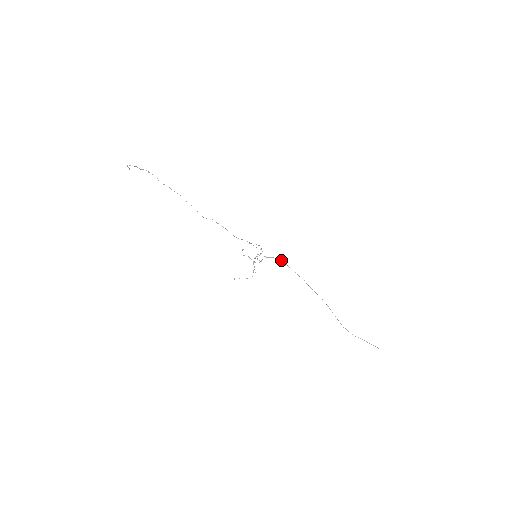
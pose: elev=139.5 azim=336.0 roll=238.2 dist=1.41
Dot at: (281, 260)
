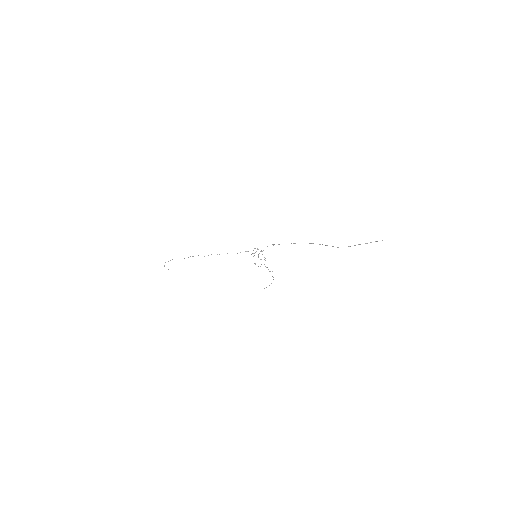
Dot at: (272, 244)
